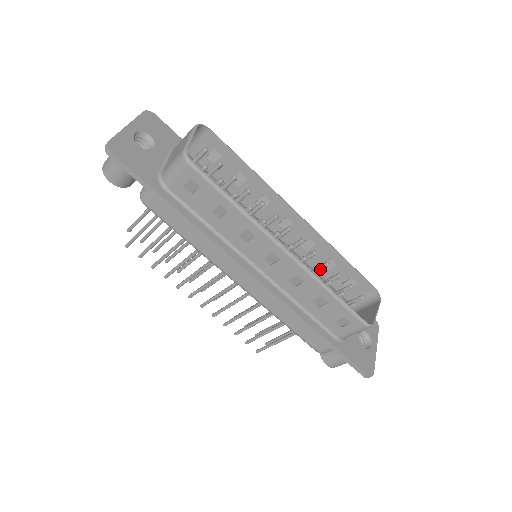
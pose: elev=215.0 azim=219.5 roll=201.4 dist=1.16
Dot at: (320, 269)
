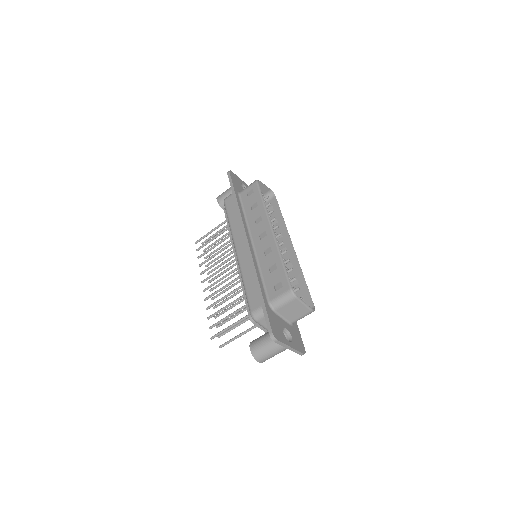
Dot at: occluded
